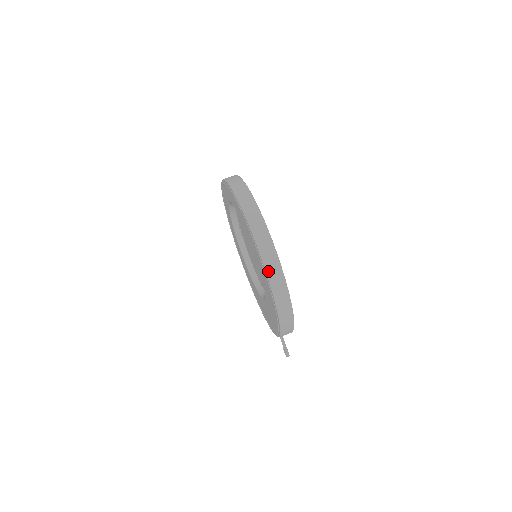
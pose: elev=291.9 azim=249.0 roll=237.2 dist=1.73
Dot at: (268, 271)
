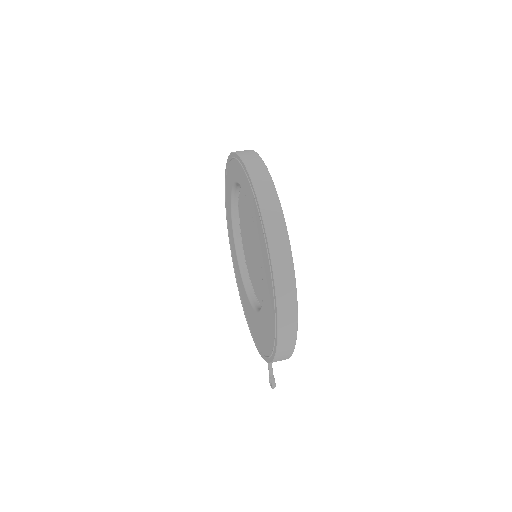
Dot at: (276, 275)
